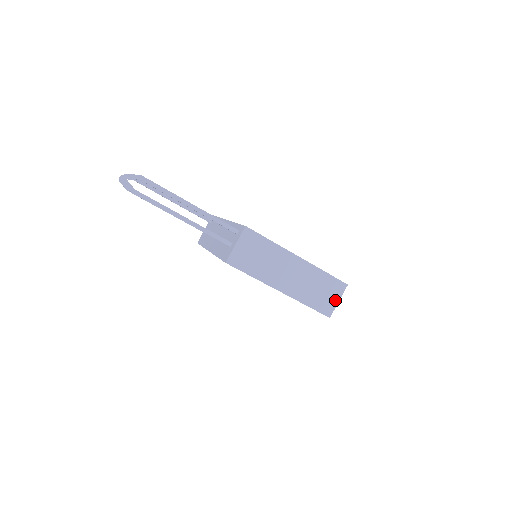
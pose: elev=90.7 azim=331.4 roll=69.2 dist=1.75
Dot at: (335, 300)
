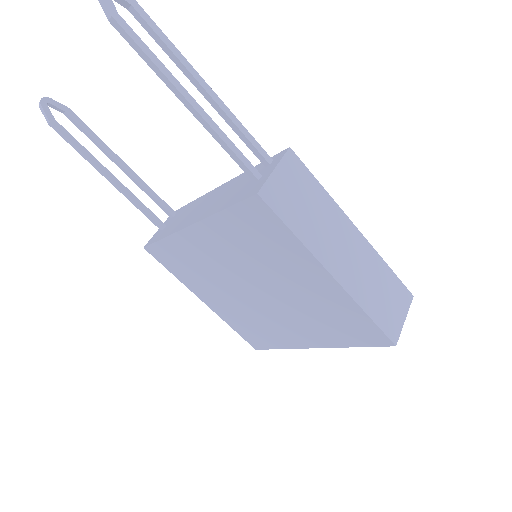
Dot at: (400, 317)
